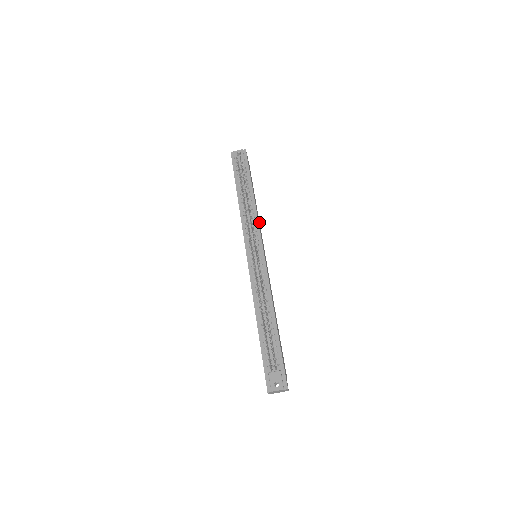
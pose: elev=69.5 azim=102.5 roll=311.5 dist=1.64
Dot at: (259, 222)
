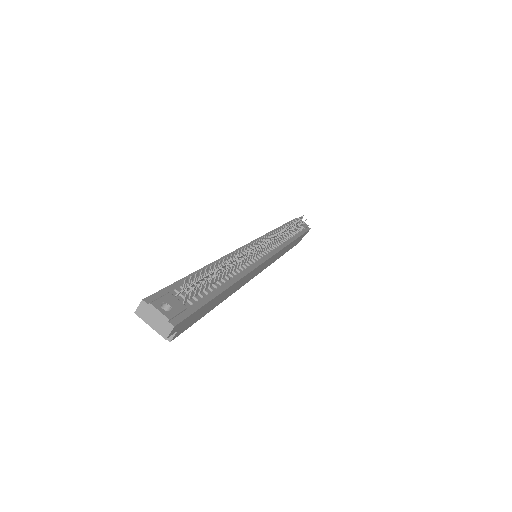
Dot at: (277, 258)
